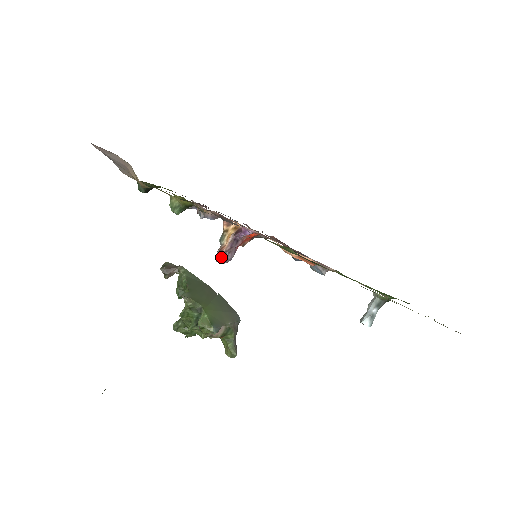
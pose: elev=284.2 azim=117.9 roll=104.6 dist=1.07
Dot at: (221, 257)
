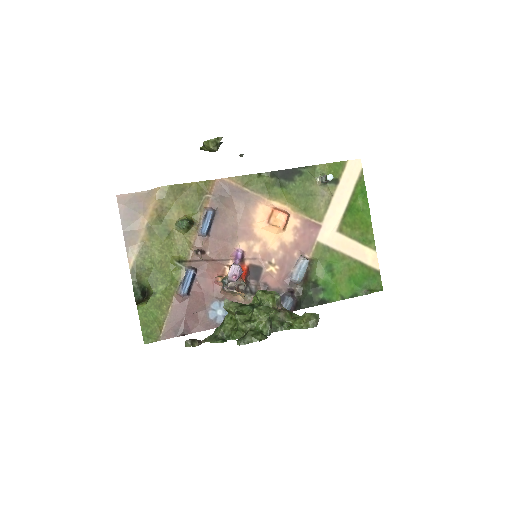
Dot at: (233, 264)
